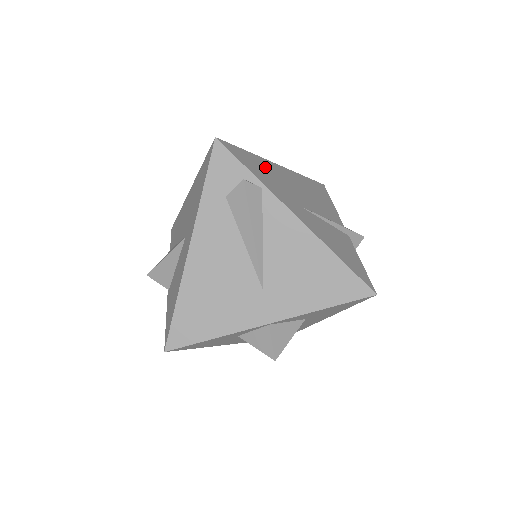
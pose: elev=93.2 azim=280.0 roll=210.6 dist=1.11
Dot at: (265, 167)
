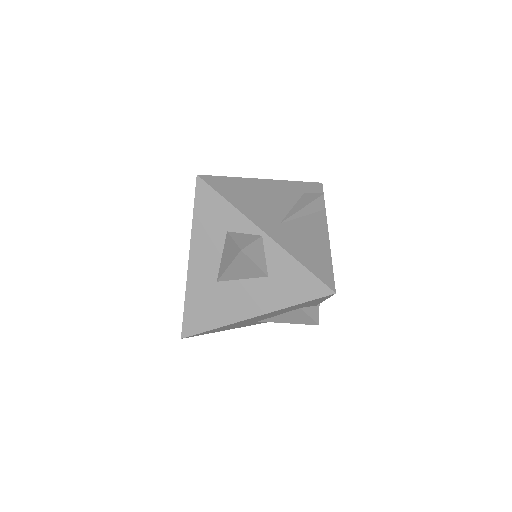
Dot at: occluded
